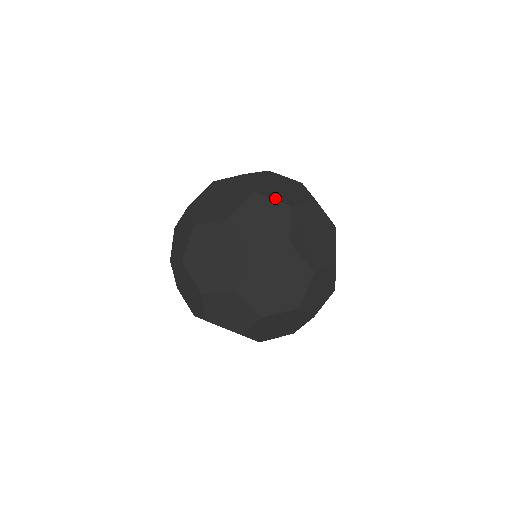
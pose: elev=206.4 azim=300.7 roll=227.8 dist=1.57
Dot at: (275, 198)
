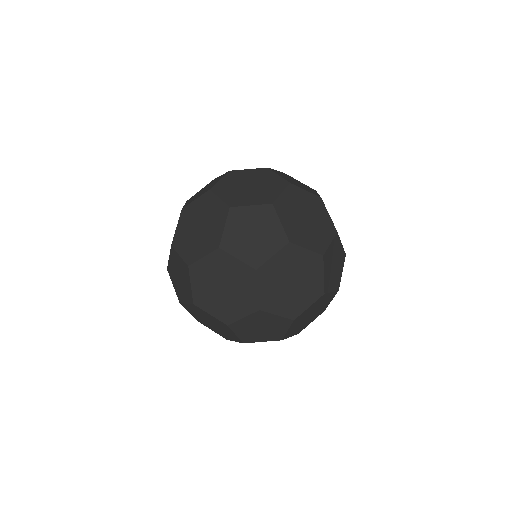
Dot at: (280, 312)
